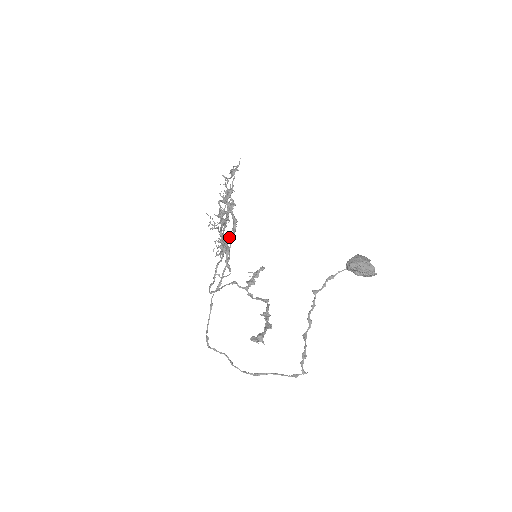
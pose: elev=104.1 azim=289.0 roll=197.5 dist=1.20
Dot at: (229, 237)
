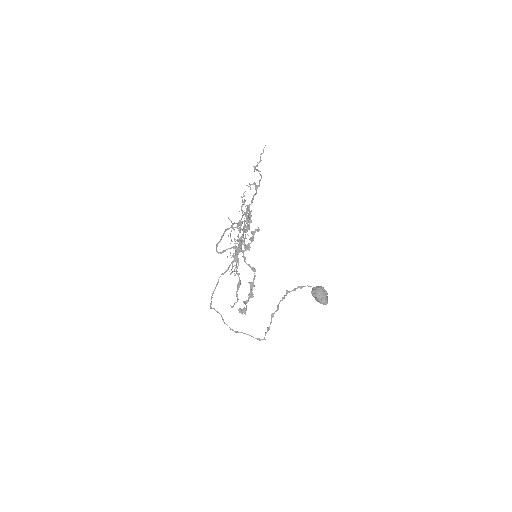
Dot at: occluded
